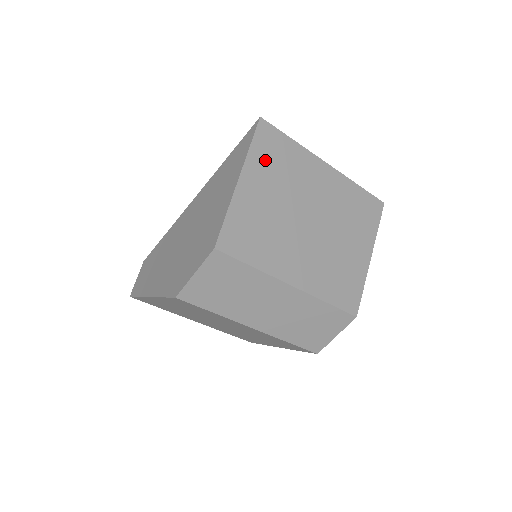
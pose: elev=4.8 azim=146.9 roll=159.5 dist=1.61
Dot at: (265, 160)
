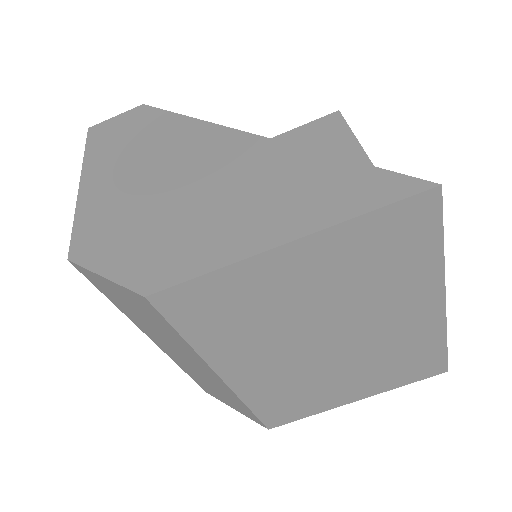
Dot at: (364, 245)
